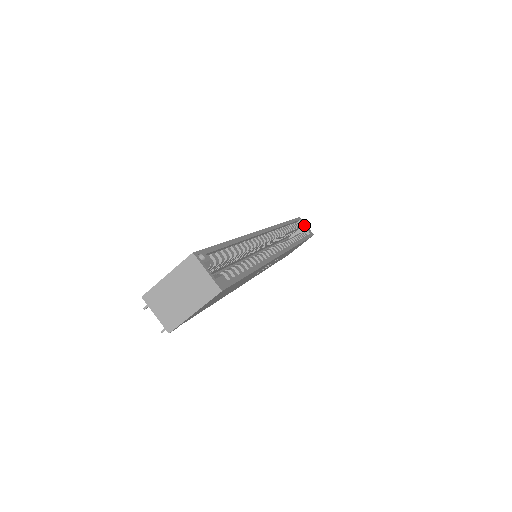
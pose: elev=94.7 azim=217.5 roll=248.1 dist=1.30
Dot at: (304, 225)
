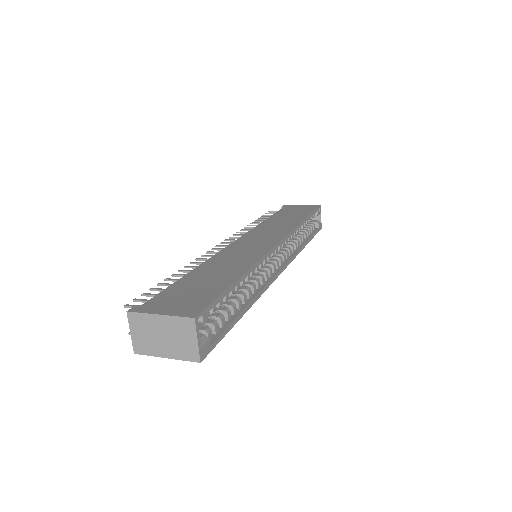
Dot at: (319, 215)
